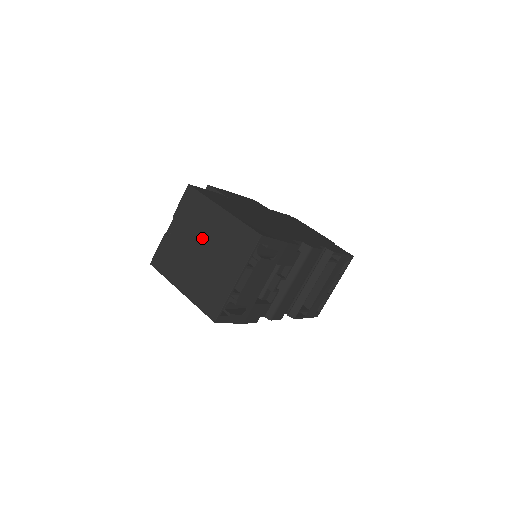
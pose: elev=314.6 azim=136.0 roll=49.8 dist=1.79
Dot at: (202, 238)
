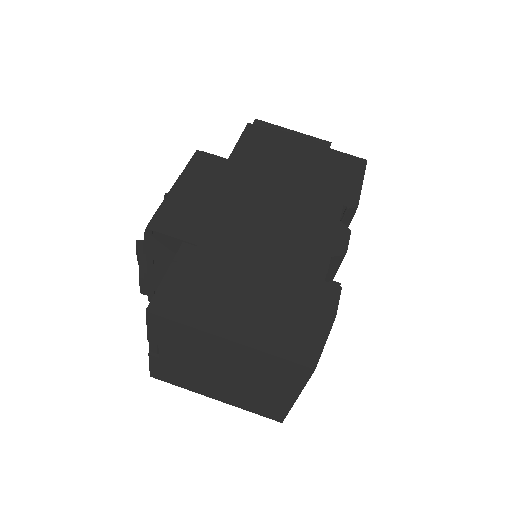
Dot at: (215, 364)
